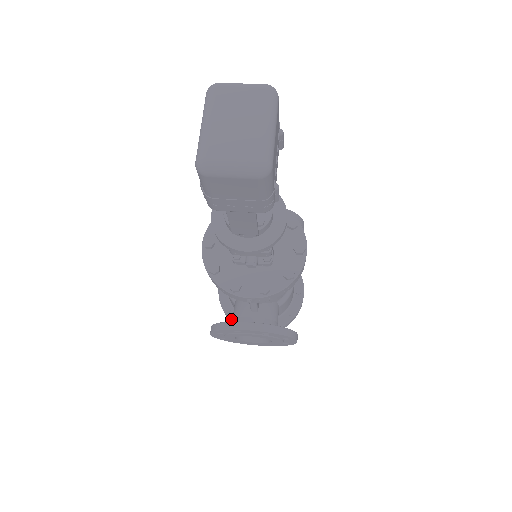
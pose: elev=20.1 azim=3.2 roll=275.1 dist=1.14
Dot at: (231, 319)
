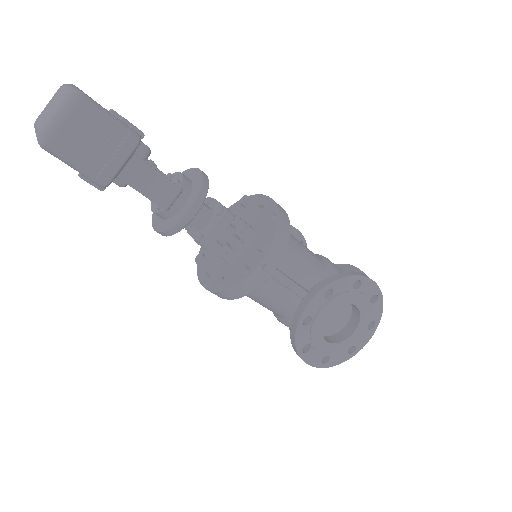
Dot at: occluded
